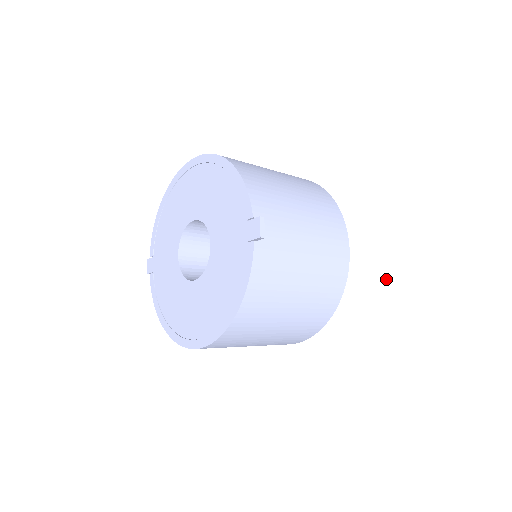
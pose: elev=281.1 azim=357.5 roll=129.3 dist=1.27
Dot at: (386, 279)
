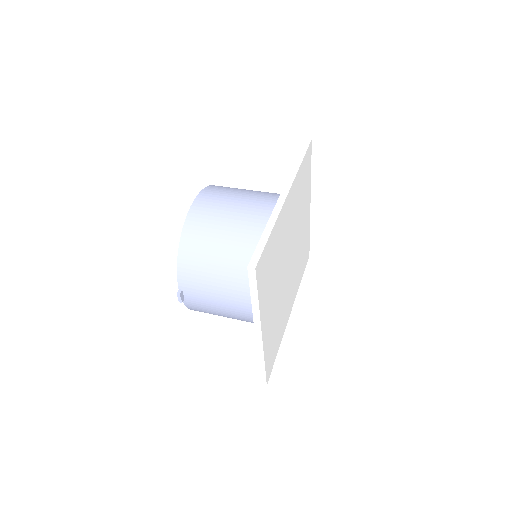
Dot at: (258, 353)
